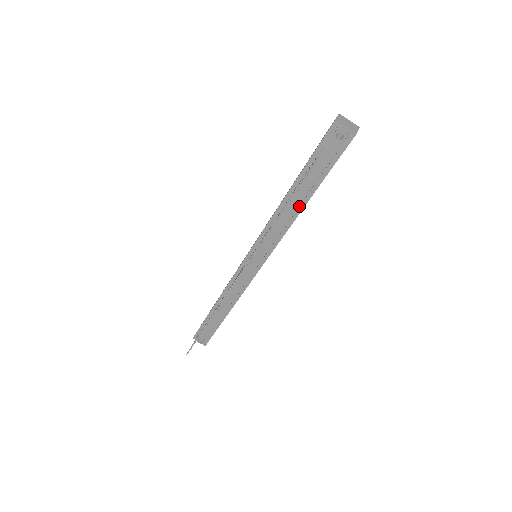
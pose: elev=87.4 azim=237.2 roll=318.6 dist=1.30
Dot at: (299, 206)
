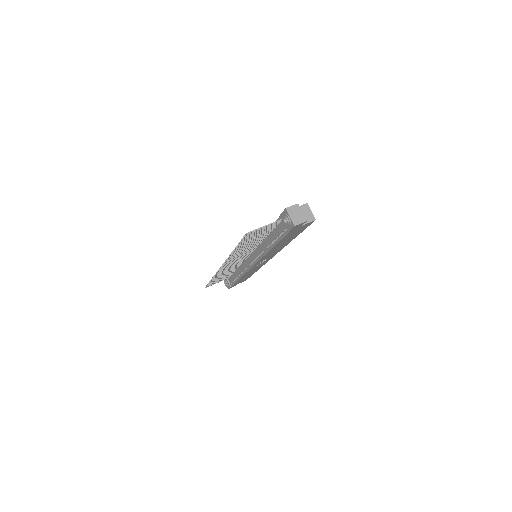
Dot at: (270, 245)
